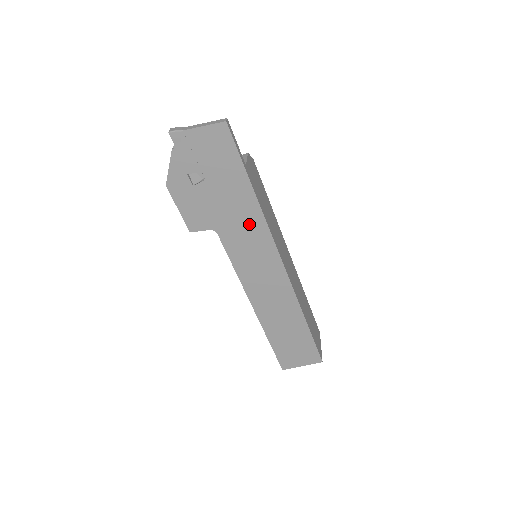
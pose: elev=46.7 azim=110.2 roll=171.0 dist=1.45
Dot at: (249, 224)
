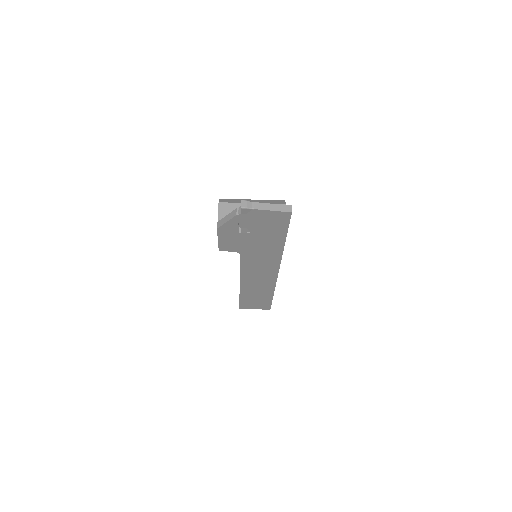
Dot at: (268, 255)
